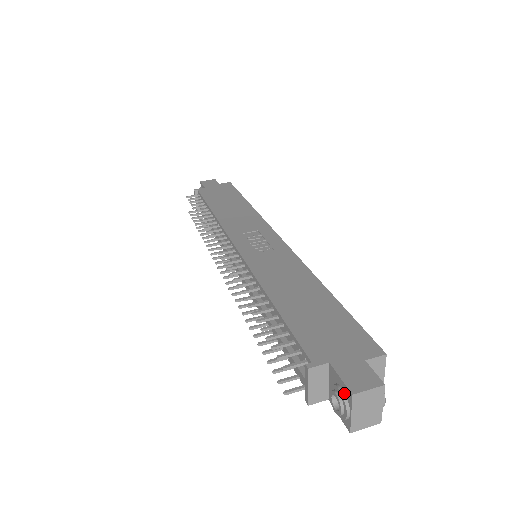
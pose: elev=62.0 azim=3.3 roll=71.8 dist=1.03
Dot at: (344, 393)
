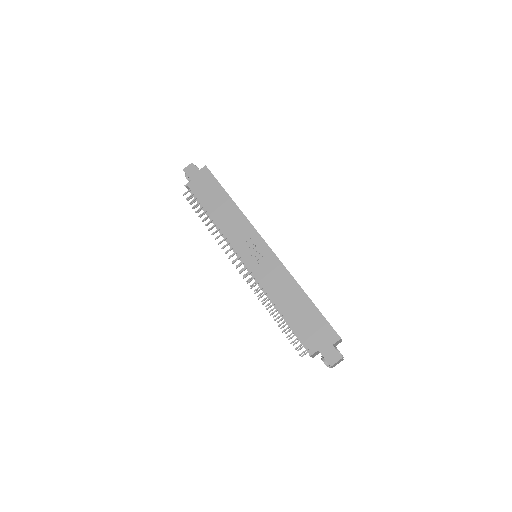
Dot at: (327, 363)
